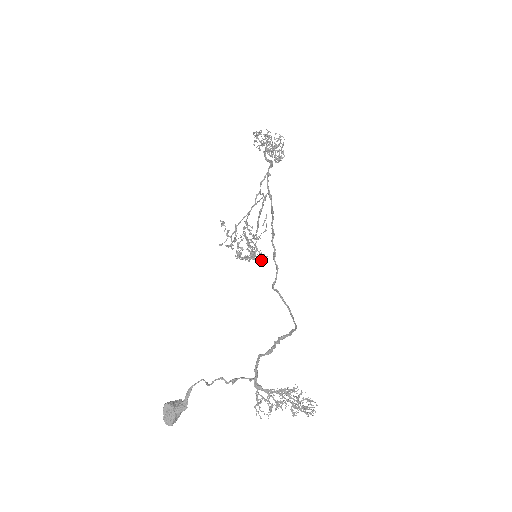
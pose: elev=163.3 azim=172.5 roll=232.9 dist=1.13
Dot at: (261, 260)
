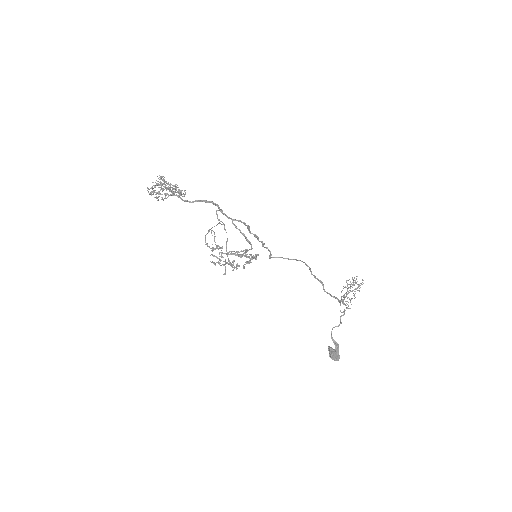
Dot at: (258, 255)
